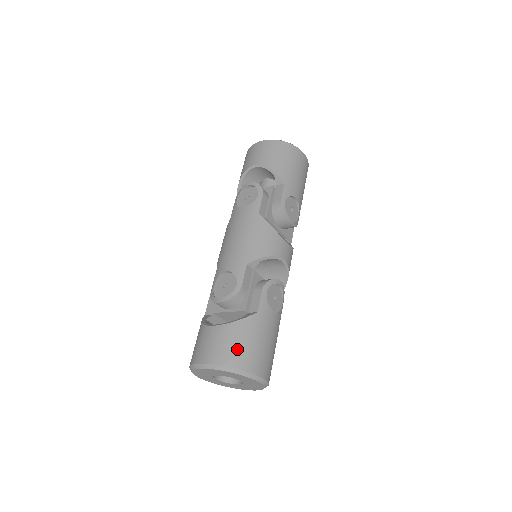
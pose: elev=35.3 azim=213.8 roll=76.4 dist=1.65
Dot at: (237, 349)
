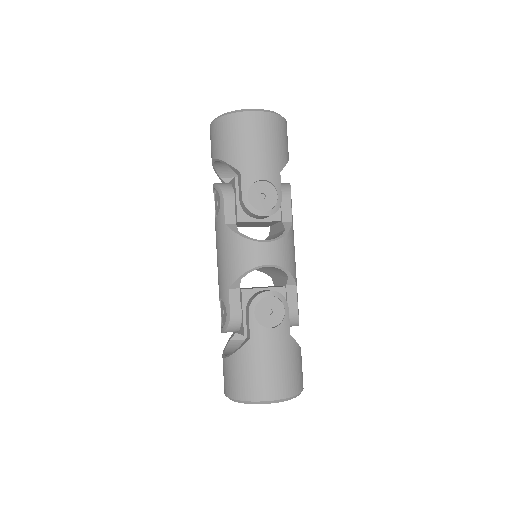
Dot at: (241, 382)
